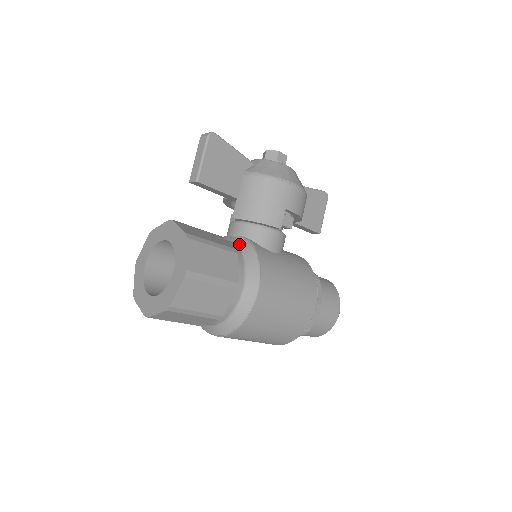
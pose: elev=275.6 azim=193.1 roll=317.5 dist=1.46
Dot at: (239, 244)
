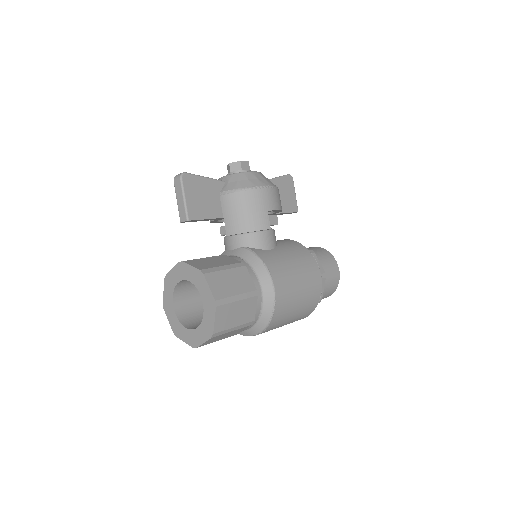
Dot at: (241, 255)
